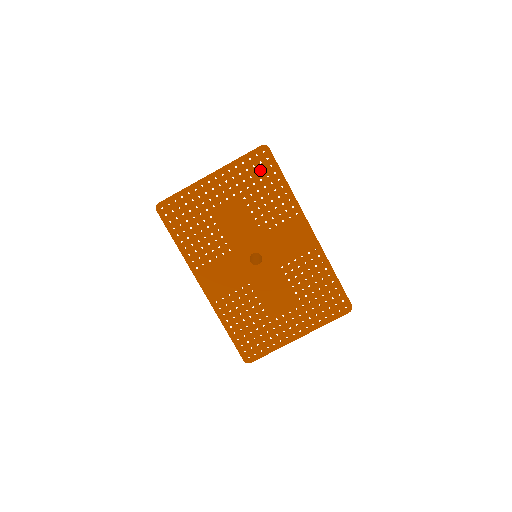
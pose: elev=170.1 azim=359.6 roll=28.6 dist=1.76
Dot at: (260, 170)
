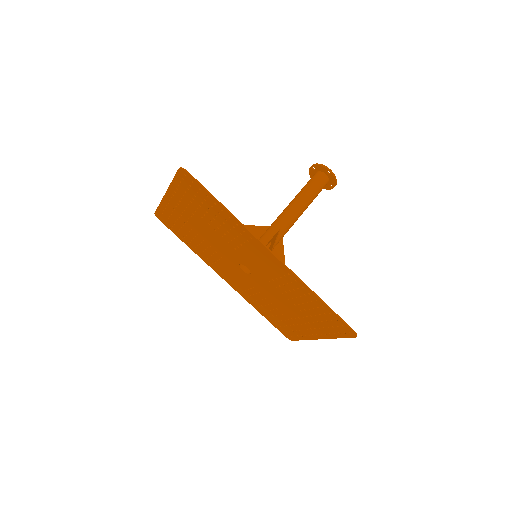
Dot at: (195, 193)
